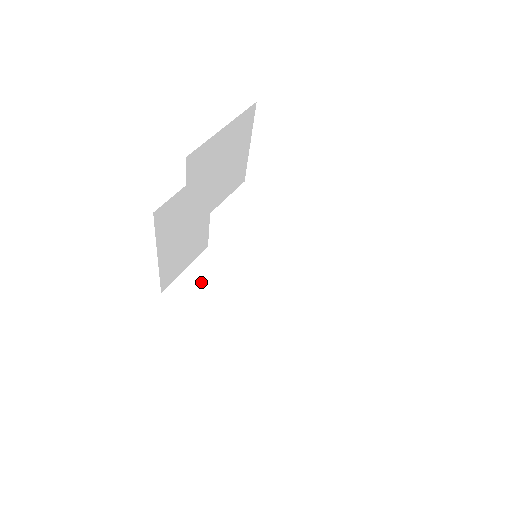
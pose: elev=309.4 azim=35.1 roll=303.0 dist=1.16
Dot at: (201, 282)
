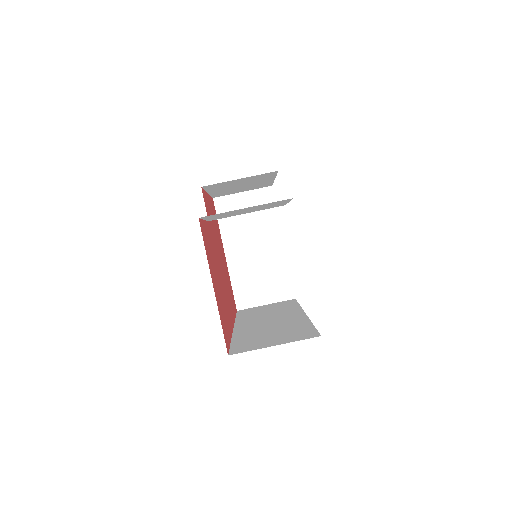
Dot at: occluded
